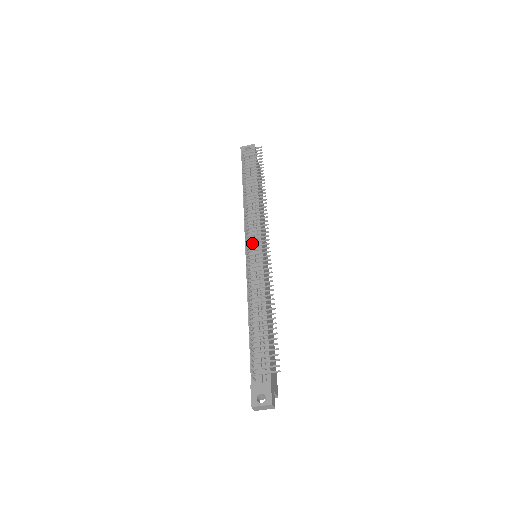
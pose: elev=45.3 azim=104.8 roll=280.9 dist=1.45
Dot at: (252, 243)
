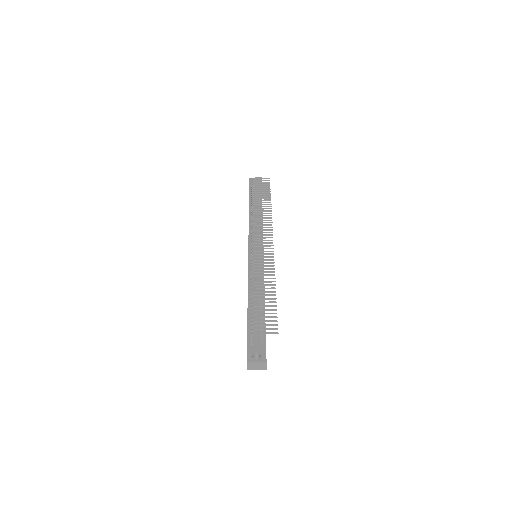
Dot at: occluded
